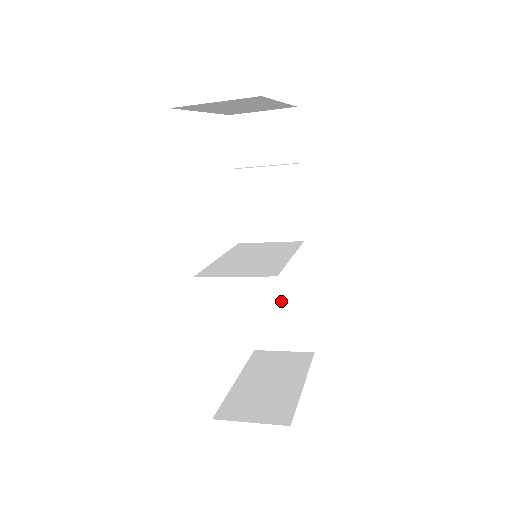
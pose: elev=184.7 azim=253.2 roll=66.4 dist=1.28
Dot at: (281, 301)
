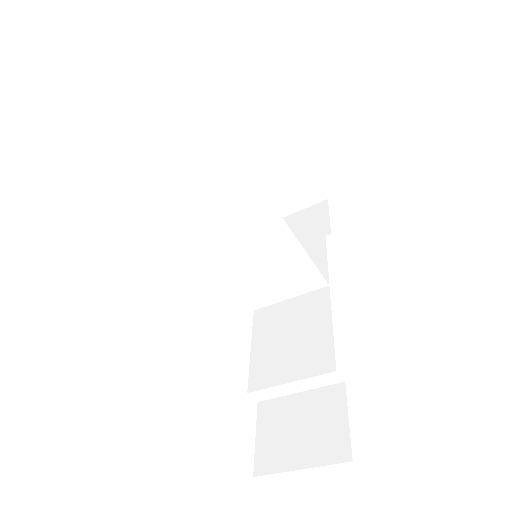
Dot at: (297, 365)
